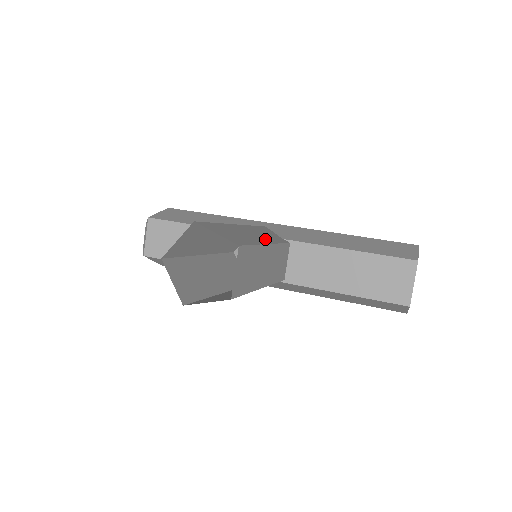
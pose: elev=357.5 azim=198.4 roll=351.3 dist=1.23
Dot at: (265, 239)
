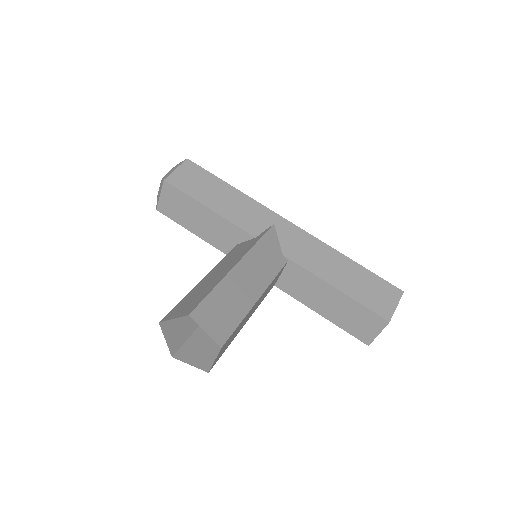
Dot at: (259, 284)
